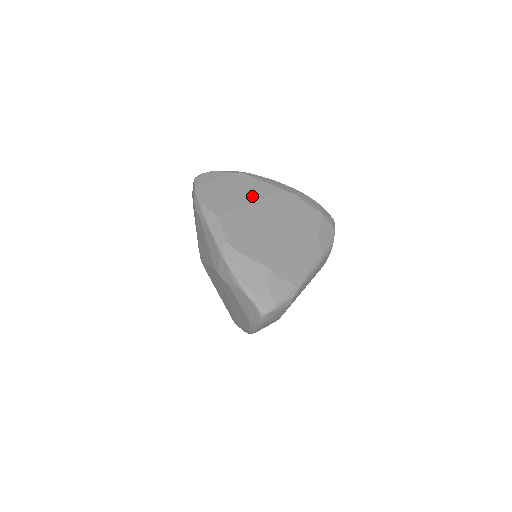
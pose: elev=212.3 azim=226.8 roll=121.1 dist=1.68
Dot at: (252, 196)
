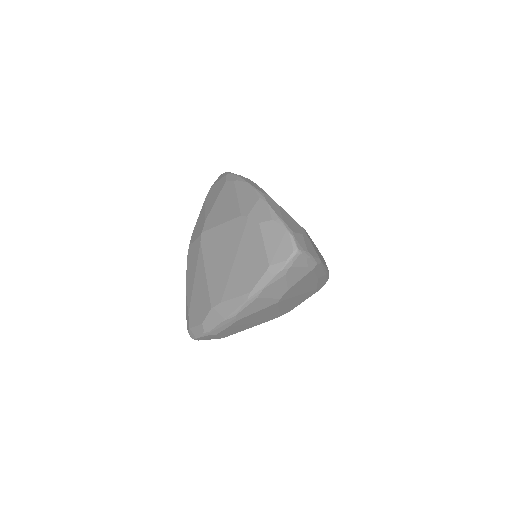
Dot at: occluded
